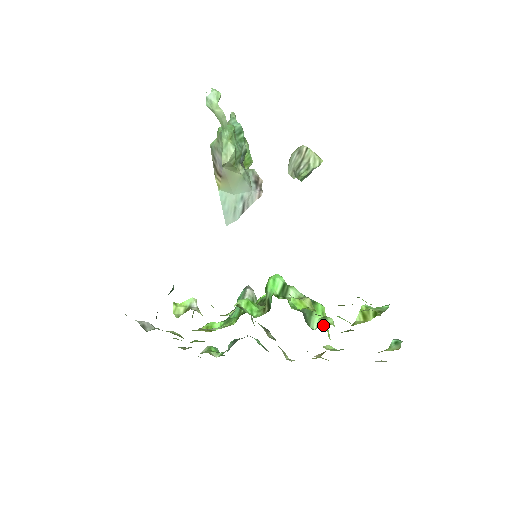
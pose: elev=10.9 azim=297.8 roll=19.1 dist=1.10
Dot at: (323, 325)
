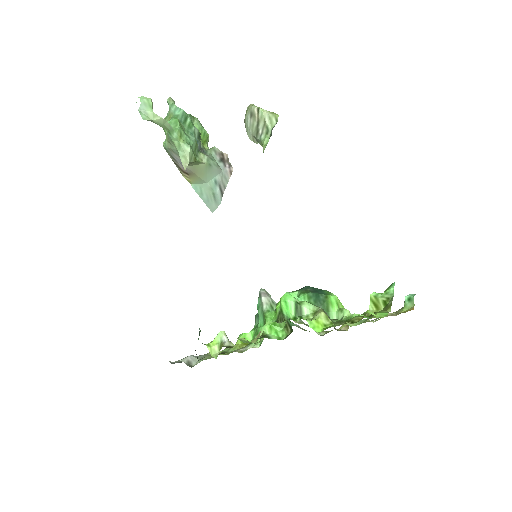
Dot at: occluded
